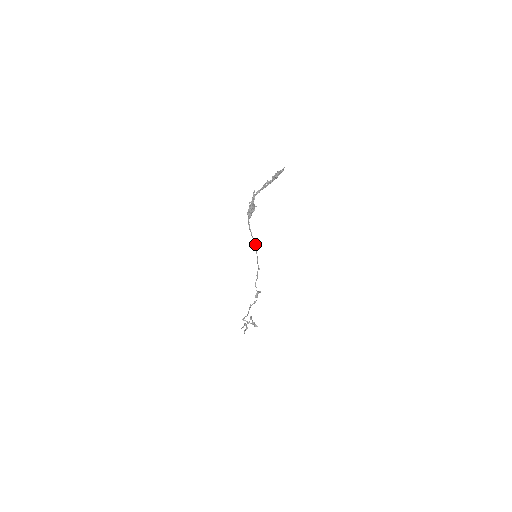
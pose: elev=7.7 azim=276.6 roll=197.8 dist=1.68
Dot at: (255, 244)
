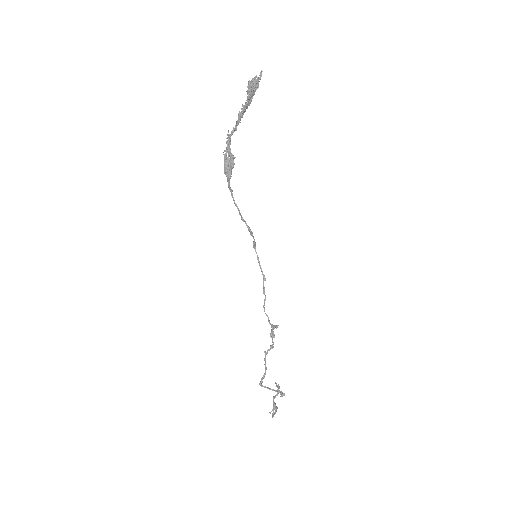
Dot at: occluded
